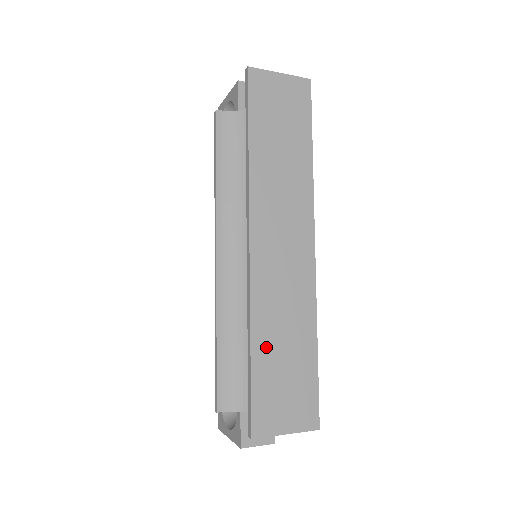
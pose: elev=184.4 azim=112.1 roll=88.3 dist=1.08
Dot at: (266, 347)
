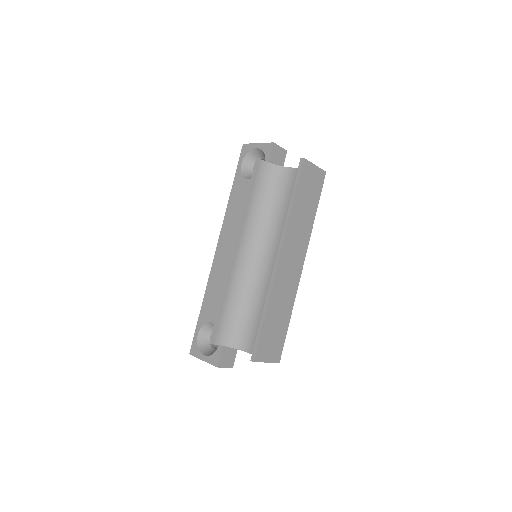
Dot at: (271, 315)
